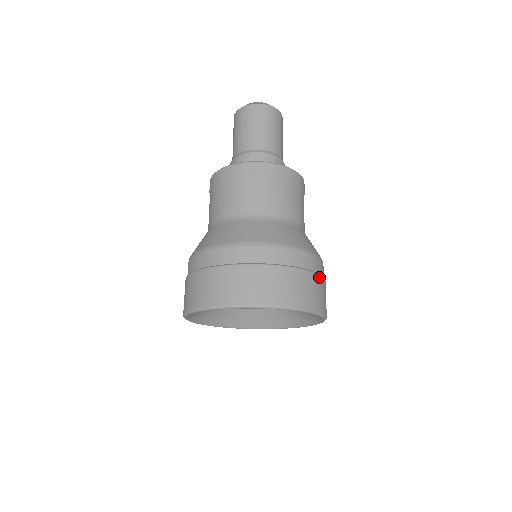
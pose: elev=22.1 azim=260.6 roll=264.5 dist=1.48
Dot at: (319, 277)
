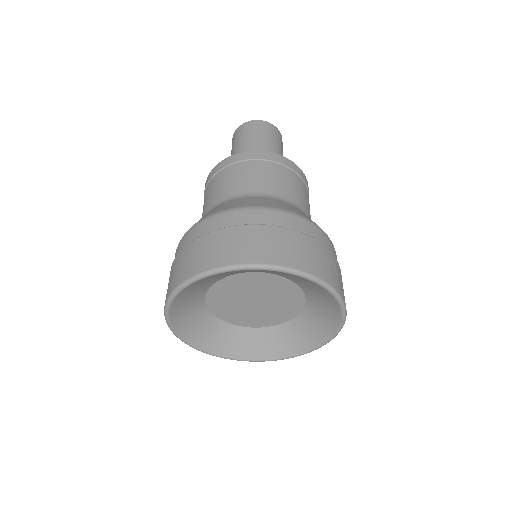
Dot at: (327, 250)
